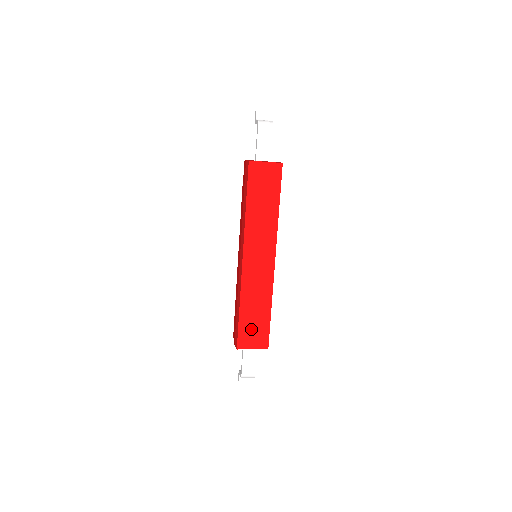
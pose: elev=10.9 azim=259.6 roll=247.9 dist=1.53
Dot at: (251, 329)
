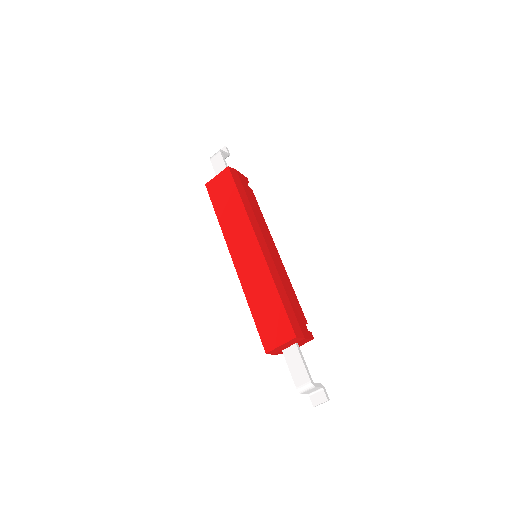
Dot at: (269, 324)
